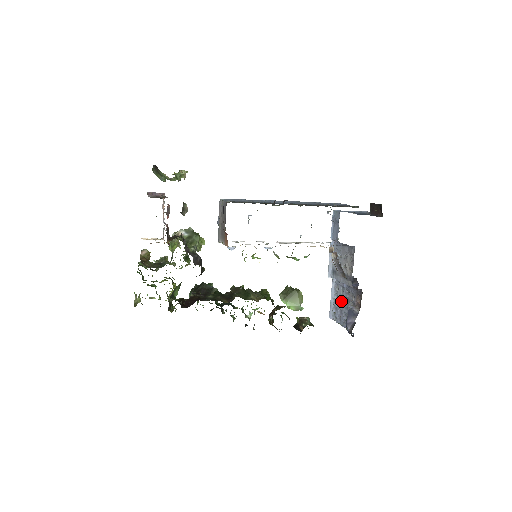
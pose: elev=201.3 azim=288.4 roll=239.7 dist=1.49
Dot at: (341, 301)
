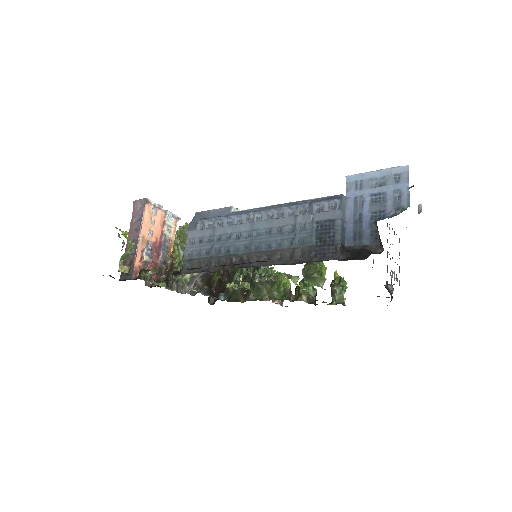
Dot at: occluded
